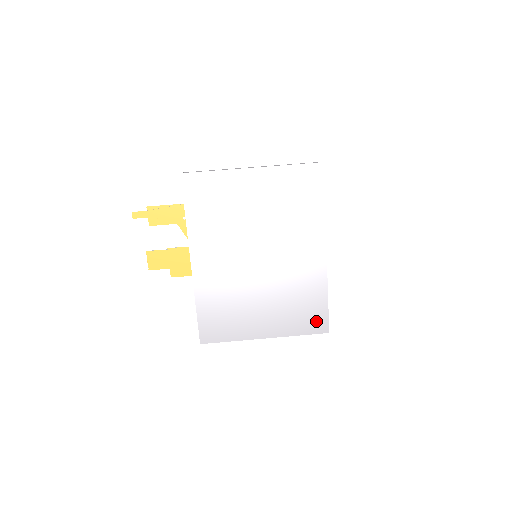
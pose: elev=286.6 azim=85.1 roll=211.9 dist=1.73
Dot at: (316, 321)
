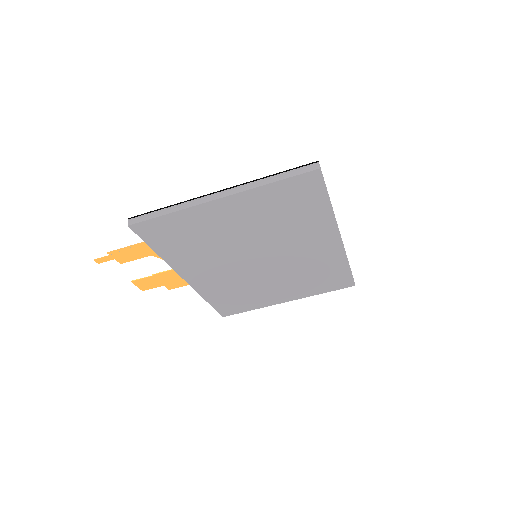
Dot at: (339, 282)
